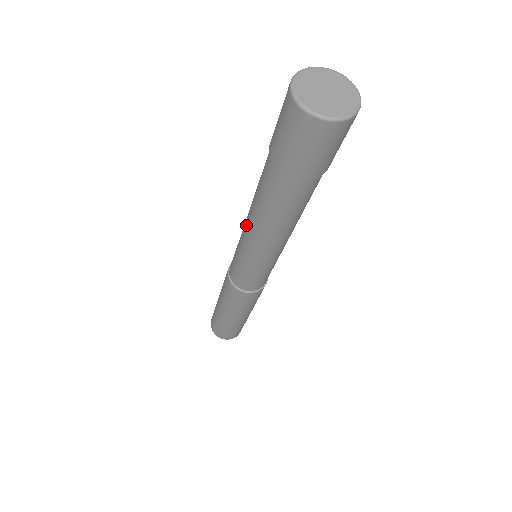
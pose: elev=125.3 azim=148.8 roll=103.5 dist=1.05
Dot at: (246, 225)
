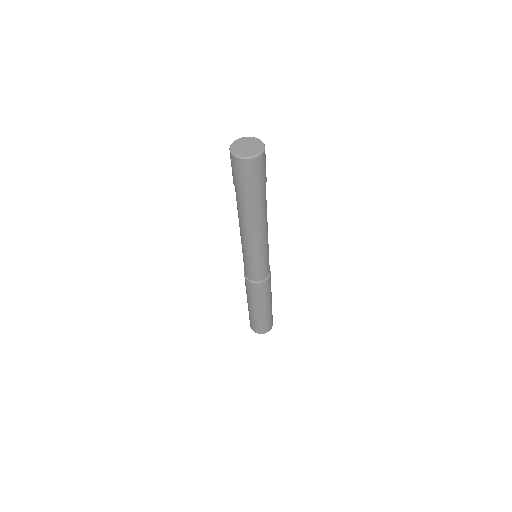
Dot at: occluded
